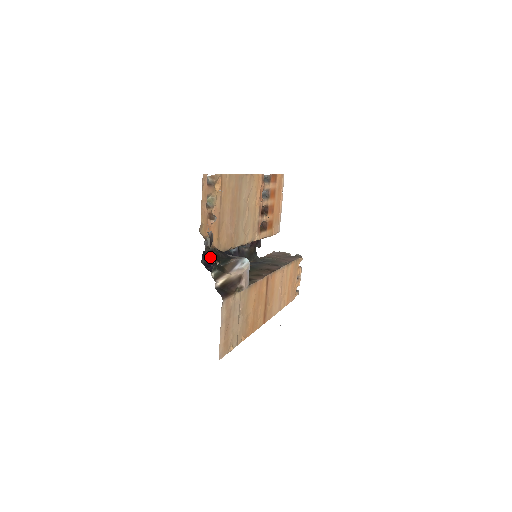
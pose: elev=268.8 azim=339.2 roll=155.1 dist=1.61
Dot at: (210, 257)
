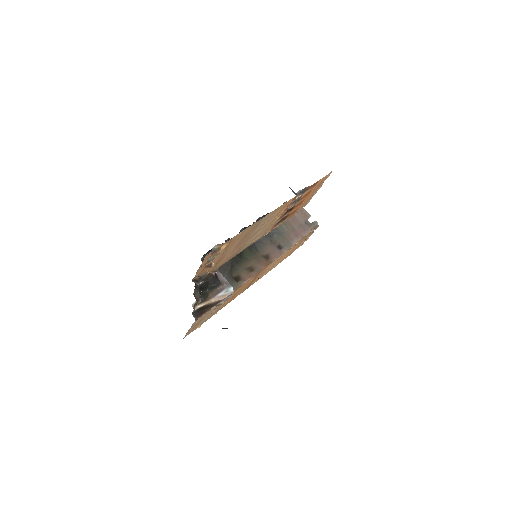
Dot at: occluded
